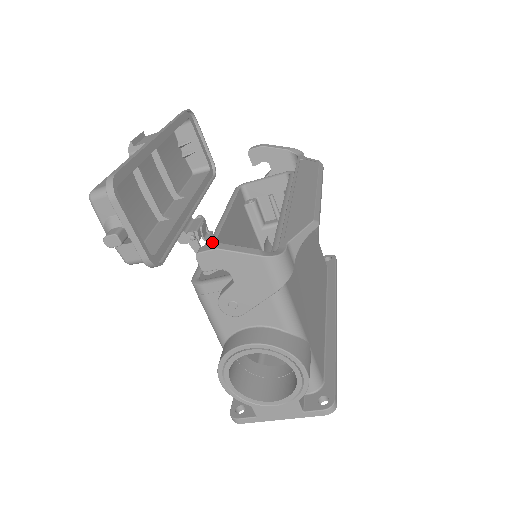
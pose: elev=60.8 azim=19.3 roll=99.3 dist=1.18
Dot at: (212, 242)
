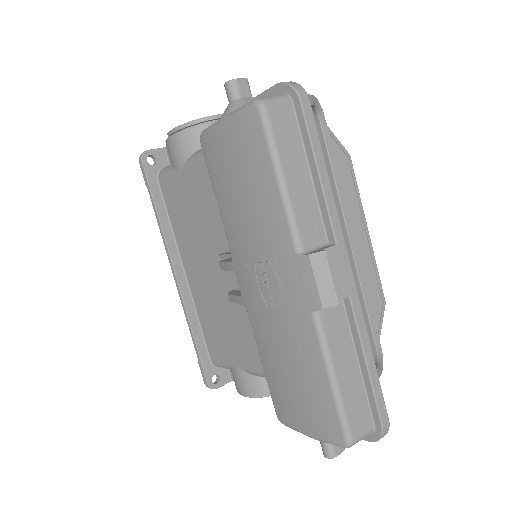
Dot at: occluded
